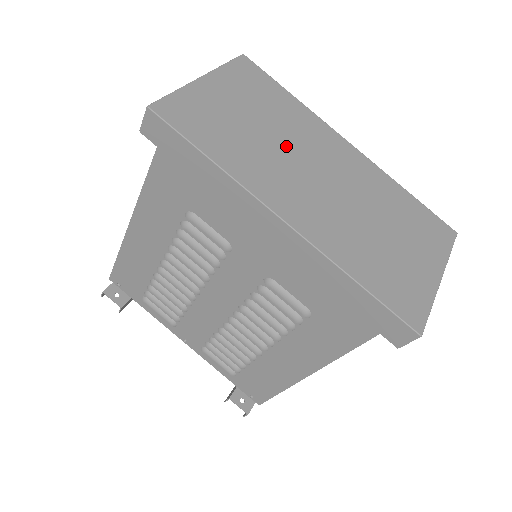
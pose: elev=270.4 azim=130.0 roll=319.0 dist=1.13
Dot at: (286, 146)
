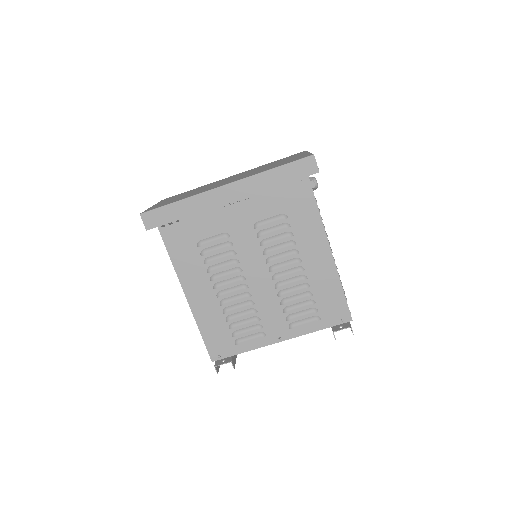
Dot at: occluded
